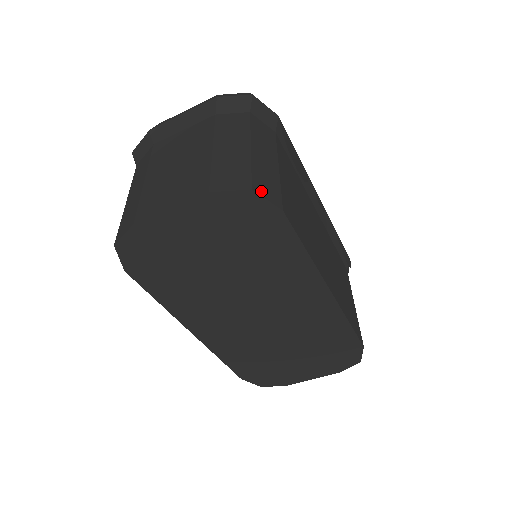
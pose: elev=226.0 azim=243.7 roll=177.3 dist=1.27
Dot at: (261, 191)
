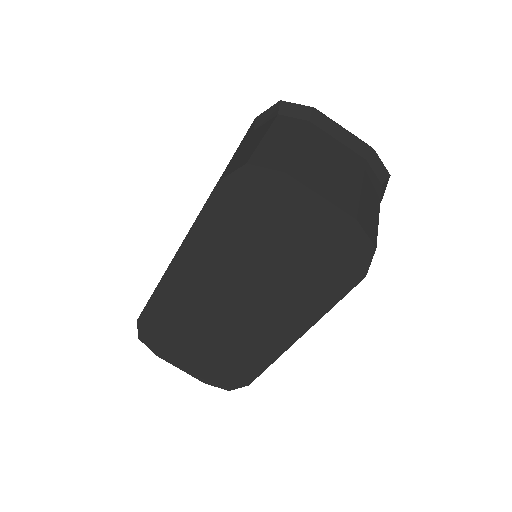
Dot at: (374, 253)
